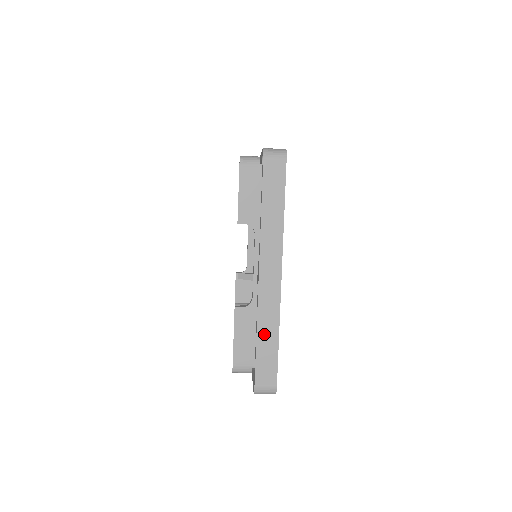
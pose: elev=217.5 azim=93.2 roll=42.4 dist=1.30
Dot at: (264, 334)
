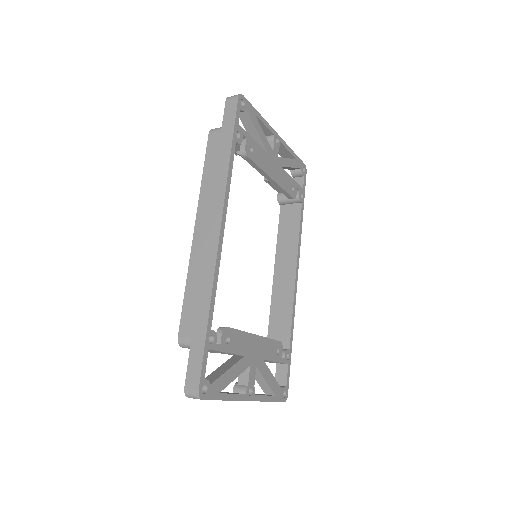
Dot at: occluded
